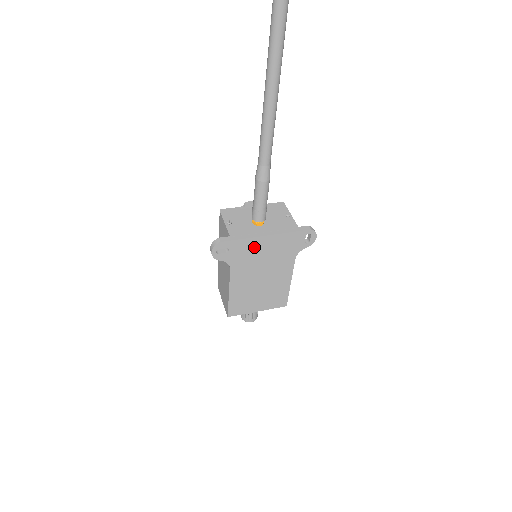
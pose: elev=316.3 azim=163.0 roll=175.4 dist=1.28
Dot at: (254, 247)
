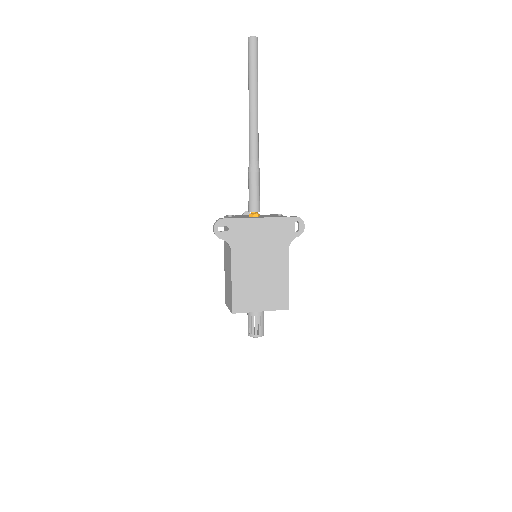
Dot at: (250, 229)
